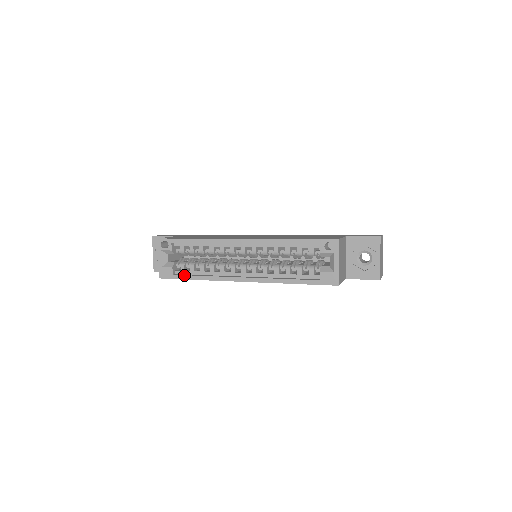
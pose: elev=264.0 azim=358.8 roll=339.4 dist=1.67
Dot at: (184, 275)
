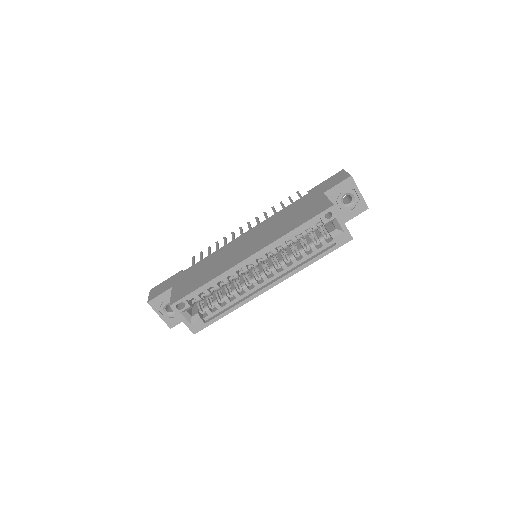
Dot at: (216, 317)
